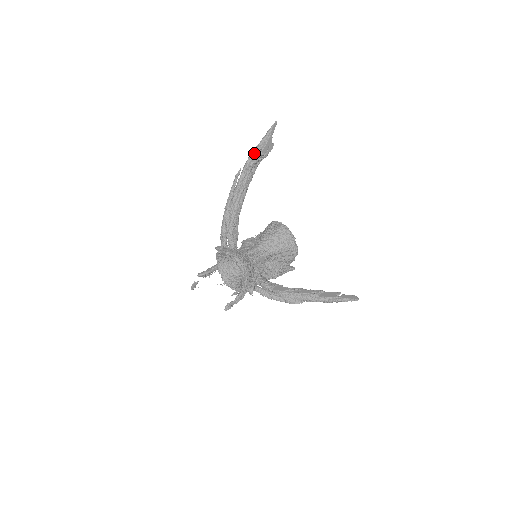
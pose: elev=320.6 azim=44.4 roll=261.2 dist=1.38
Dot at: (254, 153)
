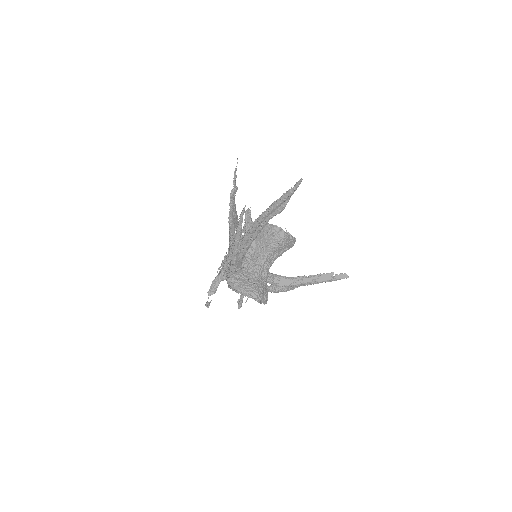
Dot at: (273, 211)
